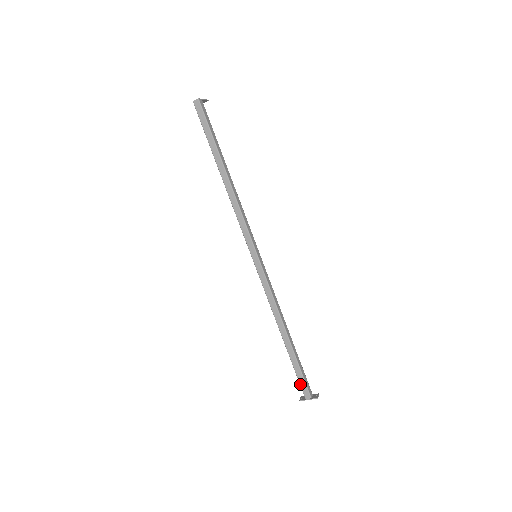
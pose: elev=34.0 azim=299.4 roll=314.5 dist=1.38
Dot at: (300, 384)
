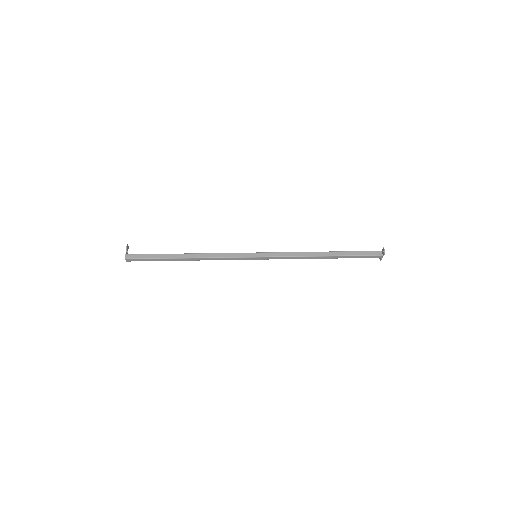
Dot at: occluded
